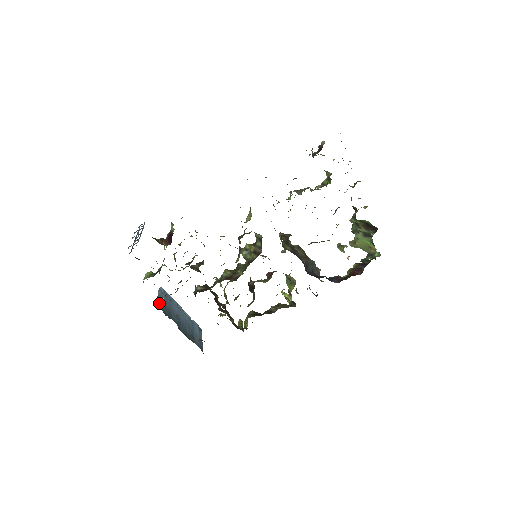
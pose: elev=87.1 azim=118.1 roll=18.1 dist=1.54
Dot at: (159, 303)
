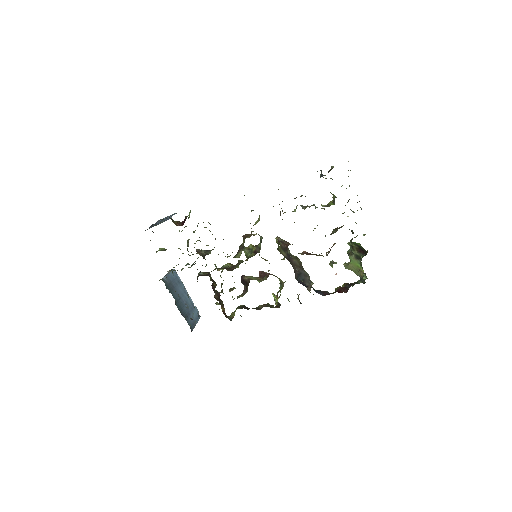
Dot at: (165, 278)
